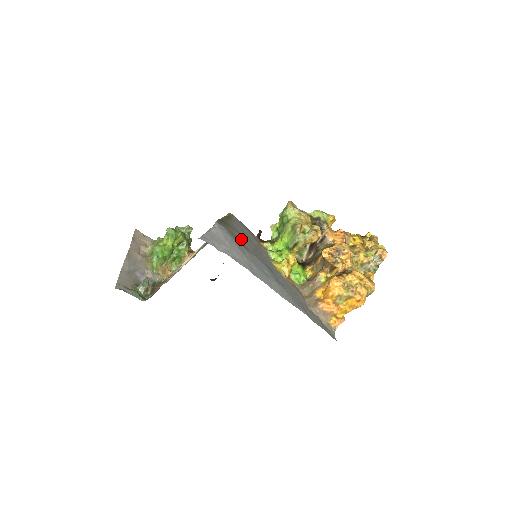
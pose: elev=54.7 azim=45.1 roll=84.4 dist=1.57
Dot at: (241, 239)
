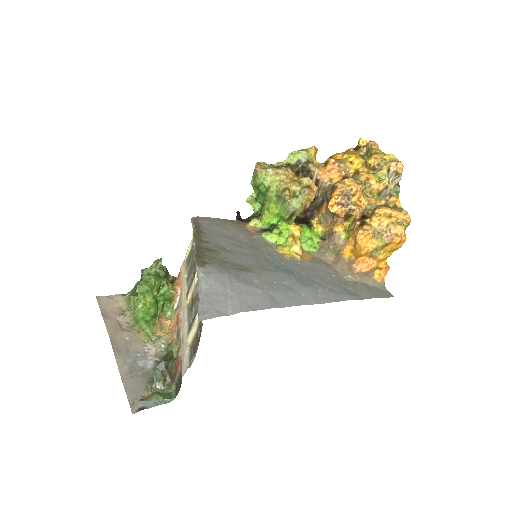
Dot at: (233, 258)
